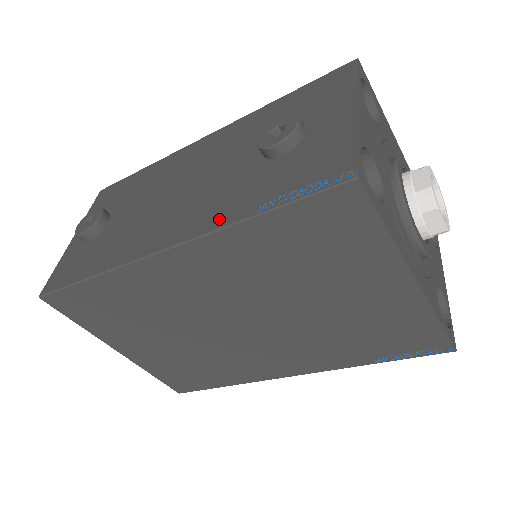
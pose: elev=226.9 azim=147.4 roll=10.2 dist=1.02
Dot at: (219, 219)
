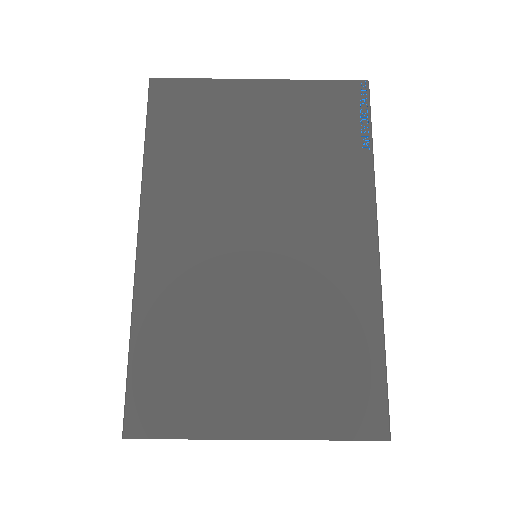
Dot at: occluded
